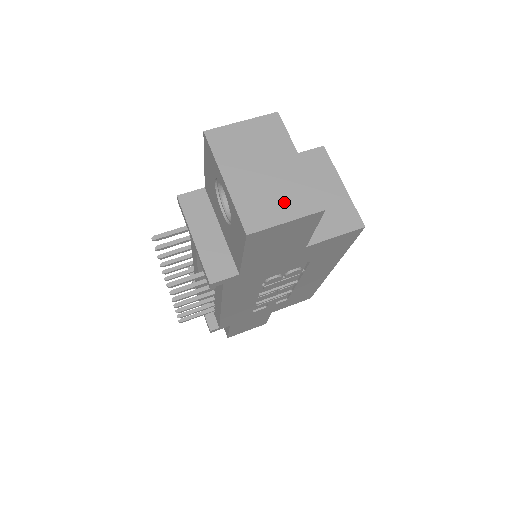
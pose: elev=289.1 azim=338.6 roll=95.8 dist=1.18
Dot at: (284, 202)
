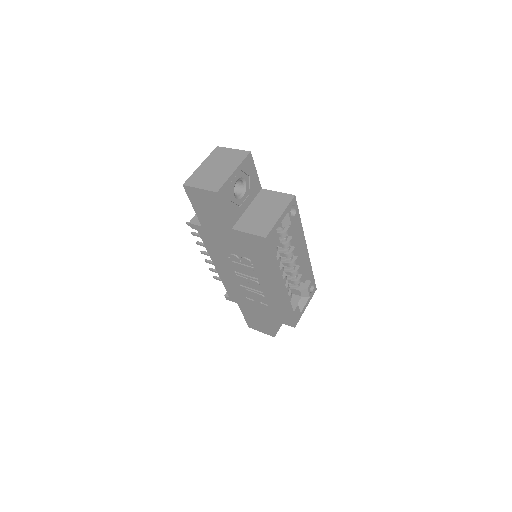
Dot at: (208, 182)
